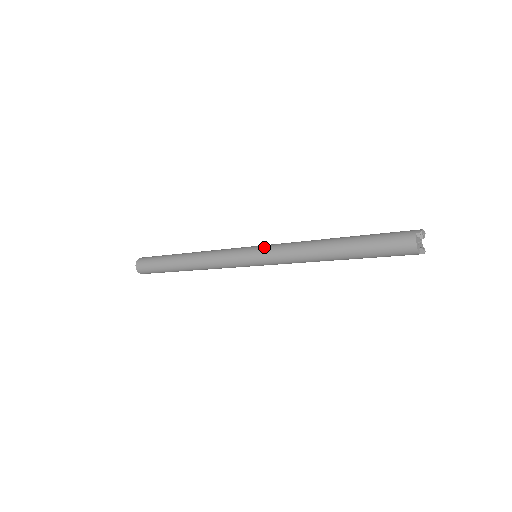
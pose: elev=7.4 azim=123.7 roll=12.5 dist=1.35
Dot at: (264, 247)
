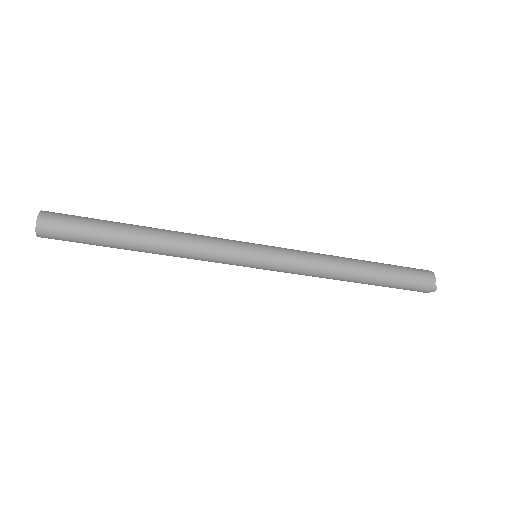
Dot at: occluded
